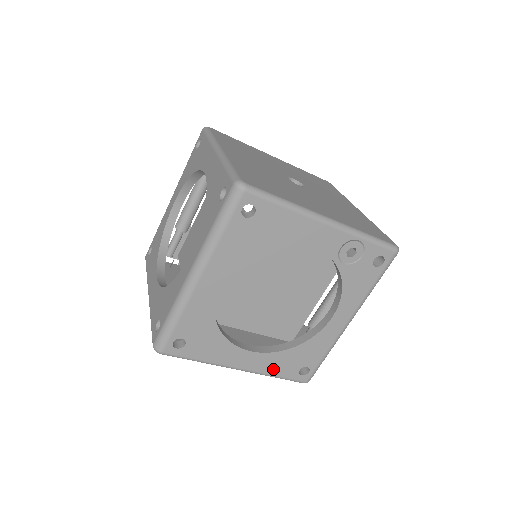
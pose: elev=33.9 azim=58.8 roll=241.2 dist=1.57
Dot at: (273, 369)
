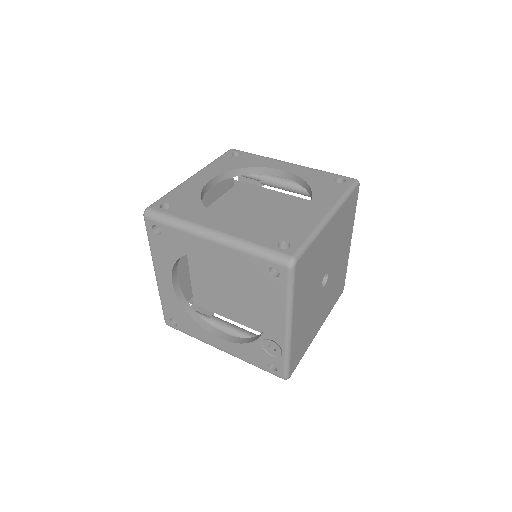
Dot at: (166, 300)
